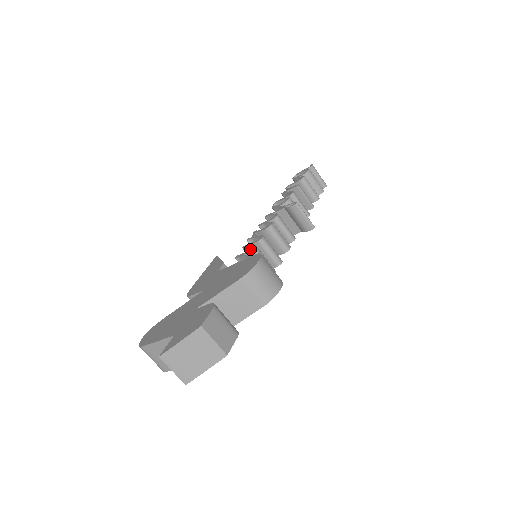
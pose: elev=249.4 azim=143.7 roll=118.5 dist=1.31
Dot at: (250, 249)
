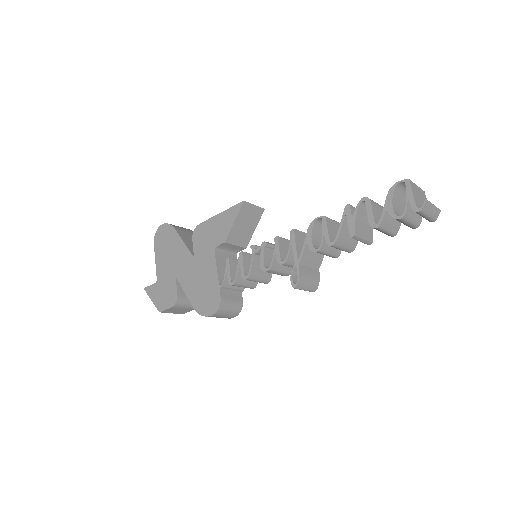
Dot at: (239, 267)
